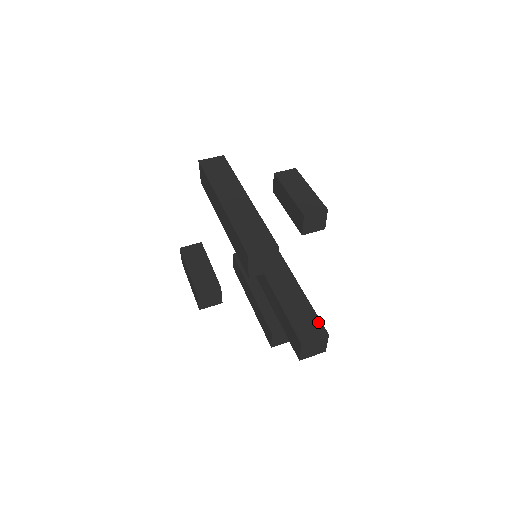
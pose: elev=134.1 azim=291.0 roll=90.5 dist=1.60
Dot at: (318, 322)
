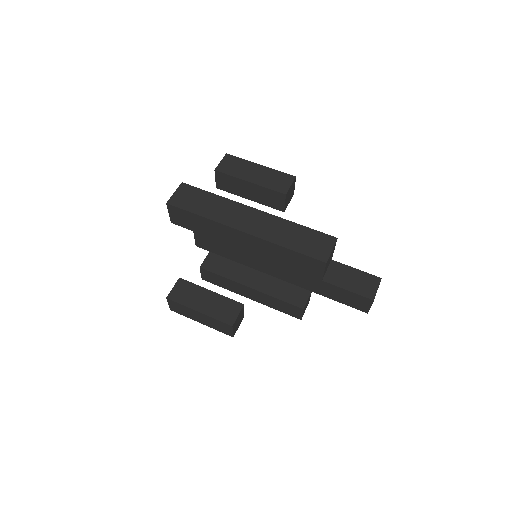
Dot at: (365, 275)
